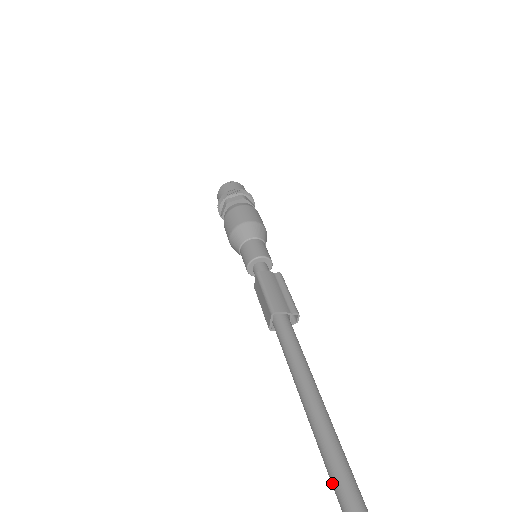
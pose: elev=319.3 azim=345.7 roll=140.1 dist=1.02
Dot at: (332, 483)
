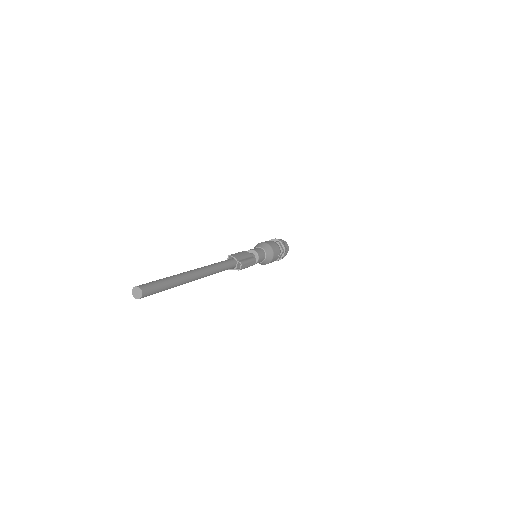
Dot at: occluded
